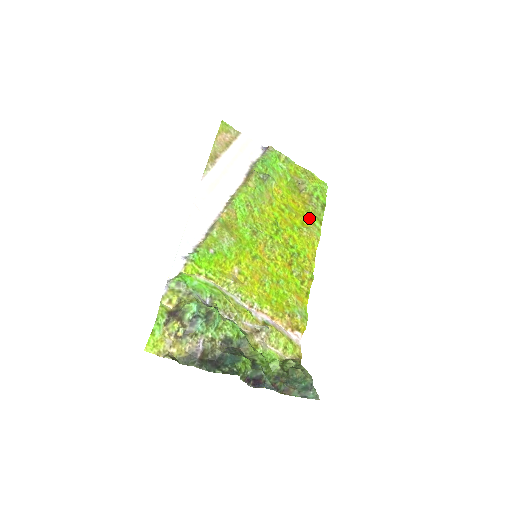
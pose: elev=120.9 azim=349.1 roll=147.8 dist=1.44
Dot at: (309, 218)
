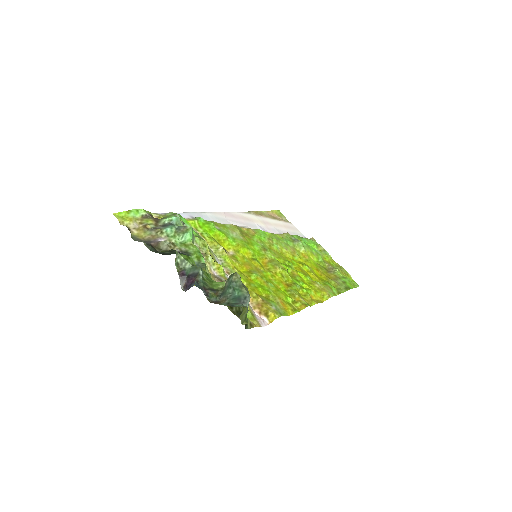
Dot at: (327, 283)
